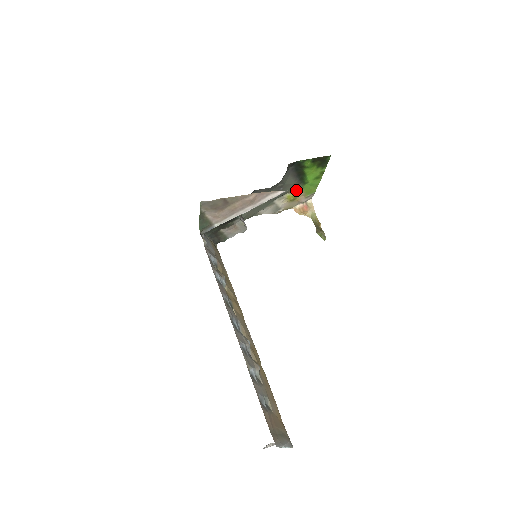
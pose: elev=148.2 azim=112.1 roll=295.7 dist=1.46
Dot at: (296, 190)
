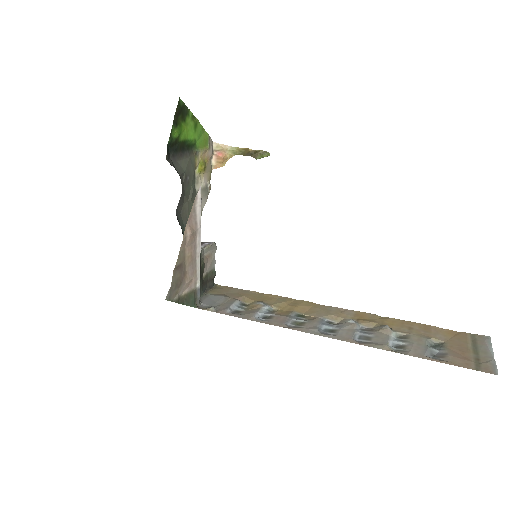
Dot at: (196, 158)
